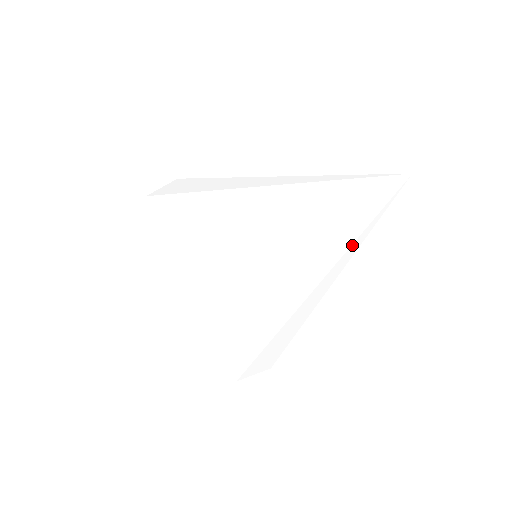
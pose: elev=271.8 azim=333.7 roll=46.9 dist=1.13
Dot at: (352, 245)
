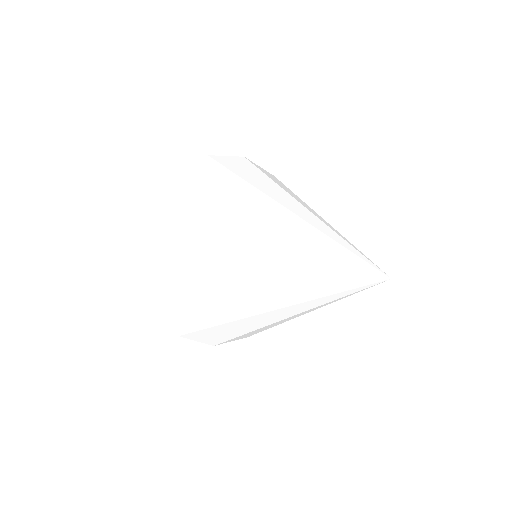
Dot at: (309, 289)
